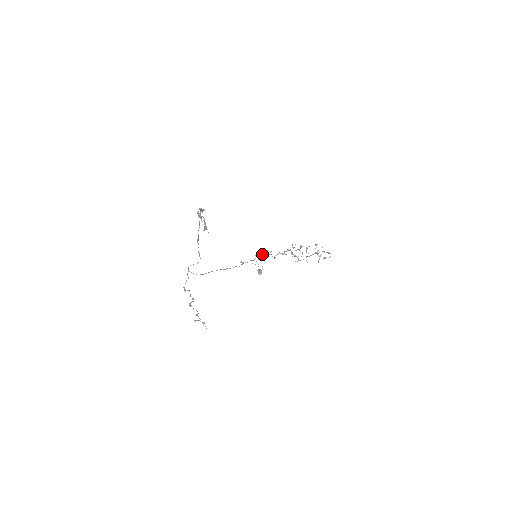
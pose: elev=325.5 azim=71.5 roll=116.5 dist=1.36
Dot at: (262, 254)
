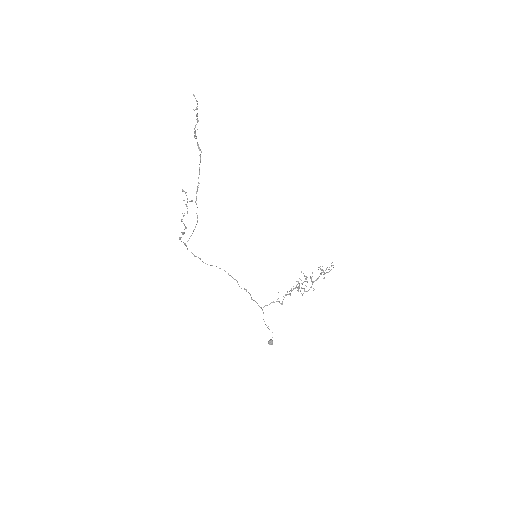
Dot at: (269, 304)
